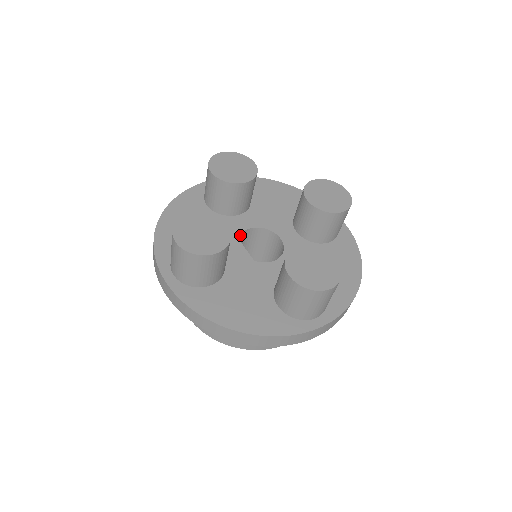
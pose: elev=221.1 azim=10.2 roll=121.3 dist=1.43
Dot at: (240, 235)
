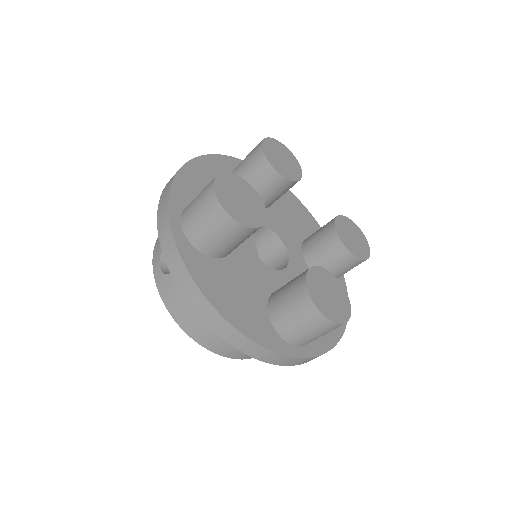
Dot at: occluded
